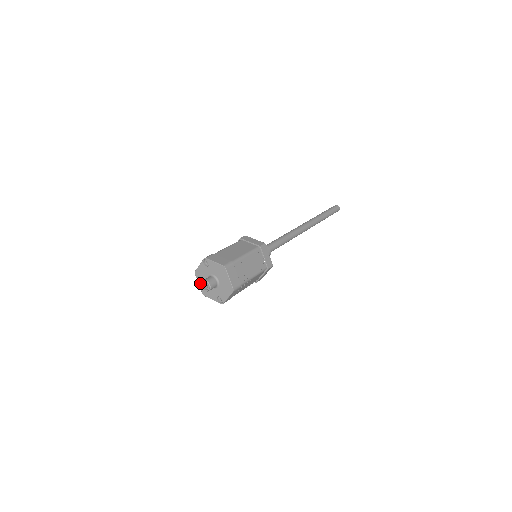
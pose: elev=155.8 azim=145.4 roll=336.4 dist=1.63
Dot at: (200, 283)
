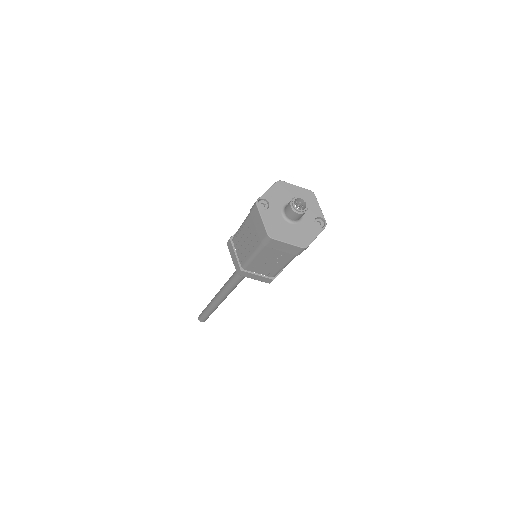
Dot at: (287, 239)
